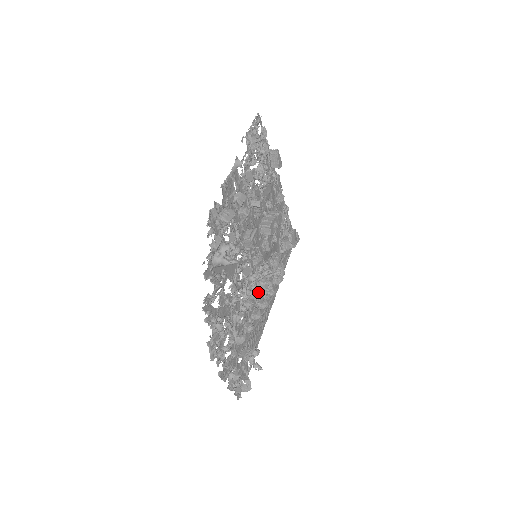
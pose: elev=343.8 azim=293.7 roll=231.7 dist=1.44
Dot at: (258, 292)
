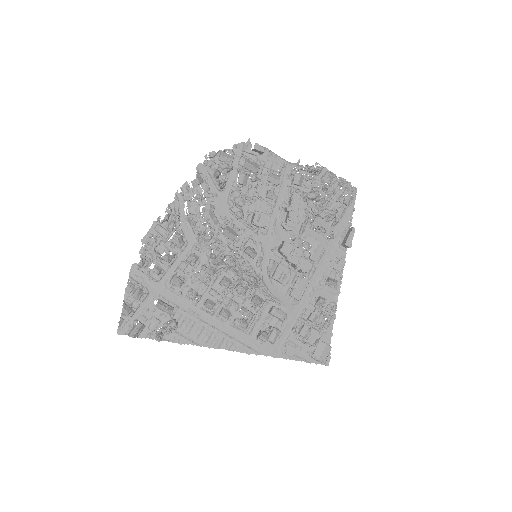
Dot at: (228, 280)
